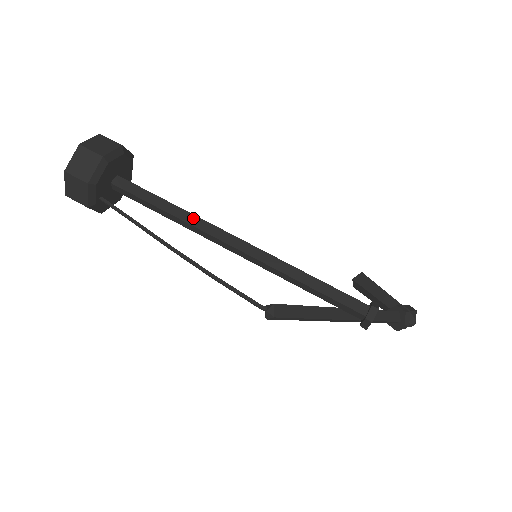
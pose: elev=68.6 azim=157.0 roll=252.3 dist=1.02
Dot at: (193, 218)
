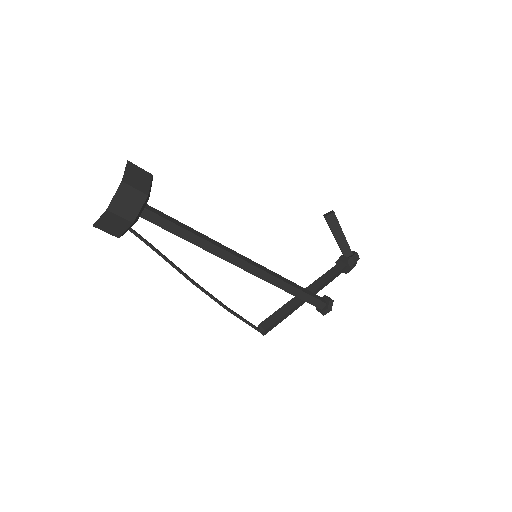
Dot at: (211, 246)
